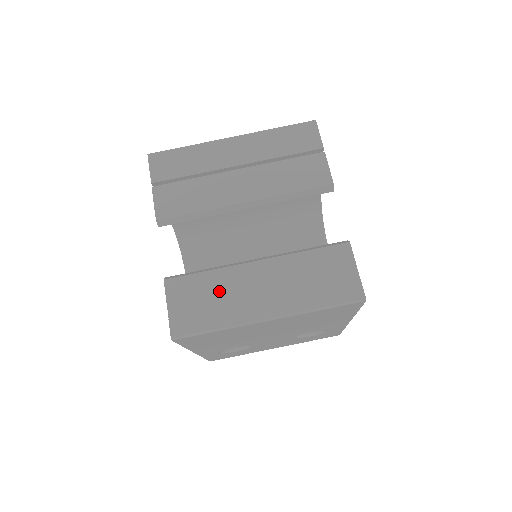
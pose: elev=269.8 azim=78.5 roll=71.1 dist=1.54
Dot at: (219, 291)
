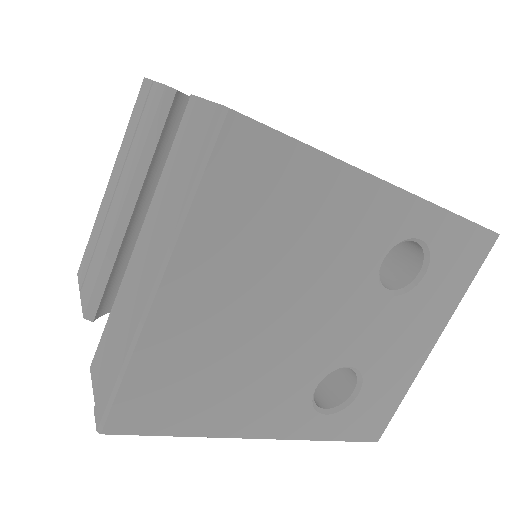
Dot at: (119, 319)
